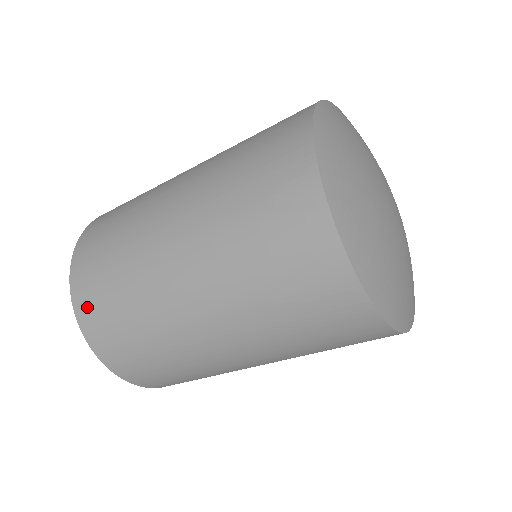
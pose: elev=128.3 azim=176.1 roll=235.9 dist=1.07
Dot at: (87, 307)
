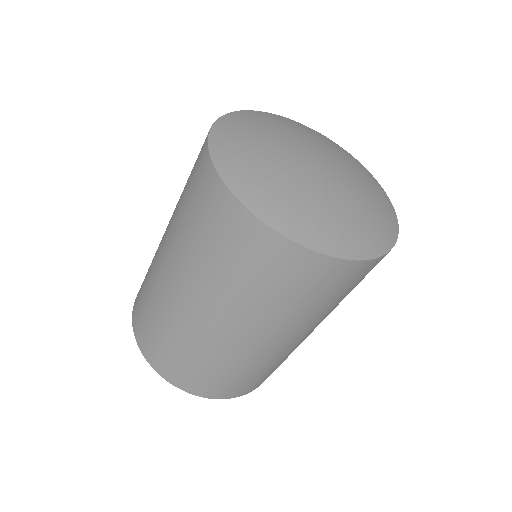
Dot at: (205, 390)
